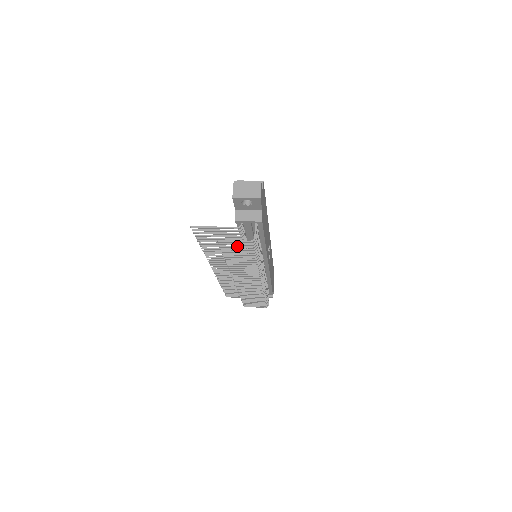
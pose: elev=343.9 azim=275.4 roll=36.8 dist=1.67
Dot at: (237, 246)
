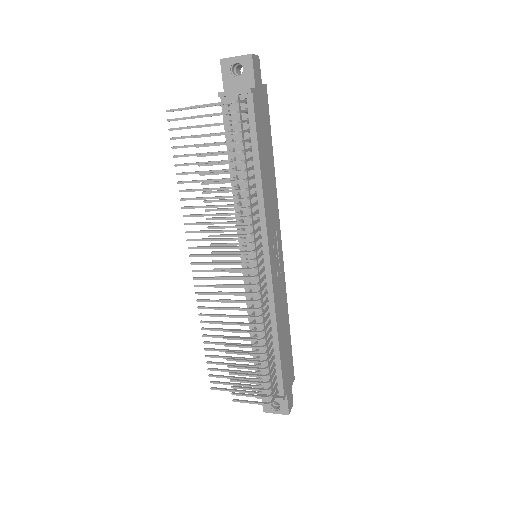
Dot at: occluded
